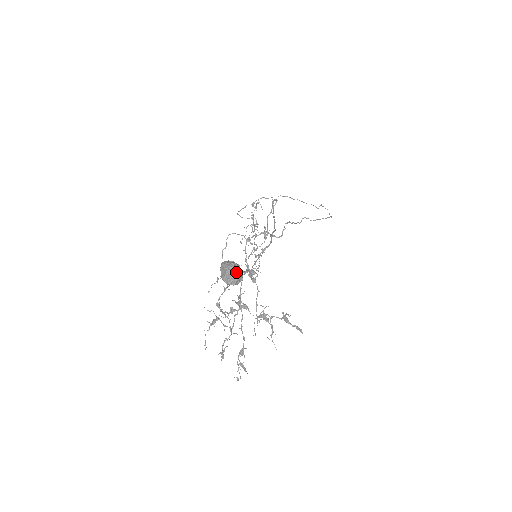
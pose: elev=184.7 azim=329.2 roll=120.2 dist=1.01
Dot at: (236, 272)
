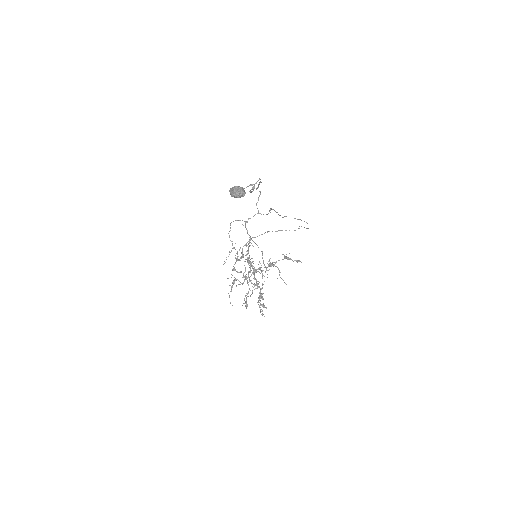
Dot at: (240, 188)
